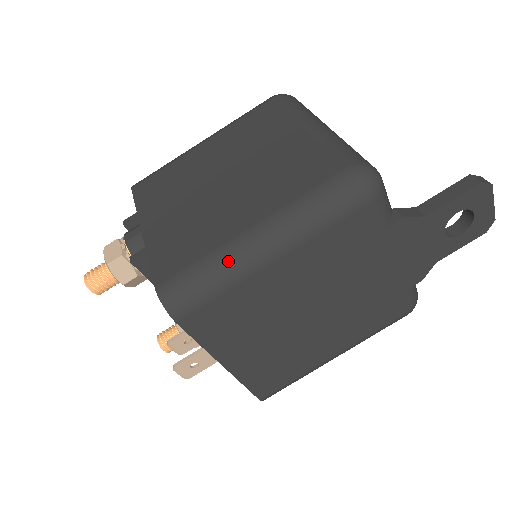
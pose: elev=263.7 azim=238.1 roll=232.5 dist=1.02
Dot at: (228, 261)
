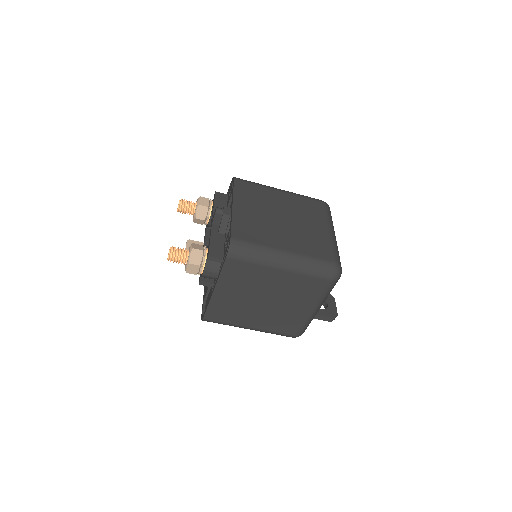
Dot at: occluded
